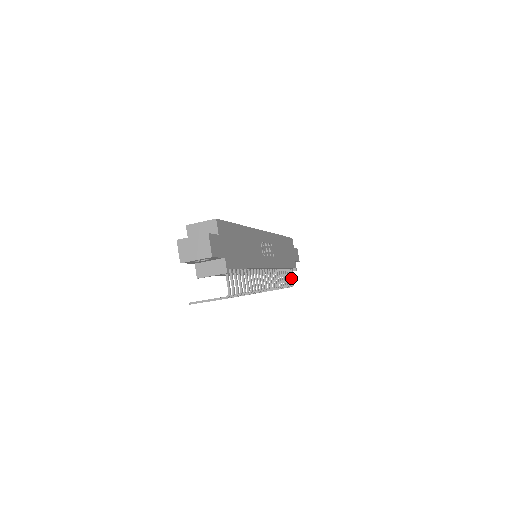
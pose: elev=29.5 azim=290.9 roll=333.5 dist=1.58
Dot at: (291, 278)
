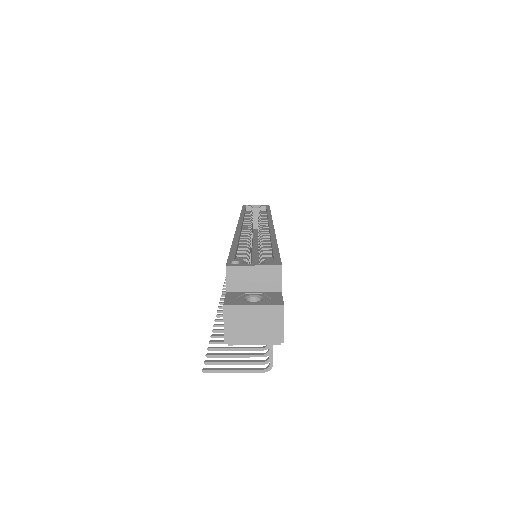
Dot at: occluded
